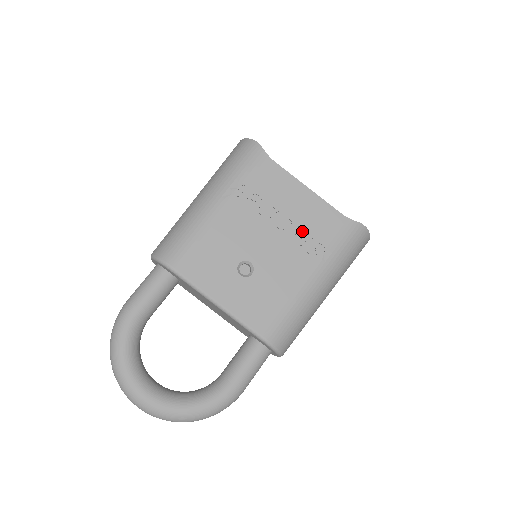
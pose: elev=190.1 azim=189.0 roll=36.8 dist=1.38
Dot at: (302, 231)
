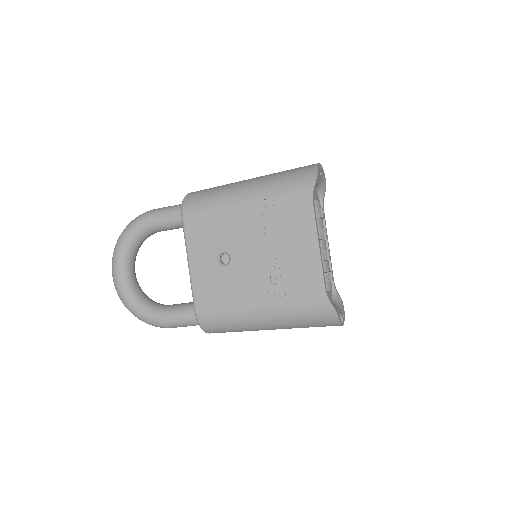
Dot at: (284, 271)
